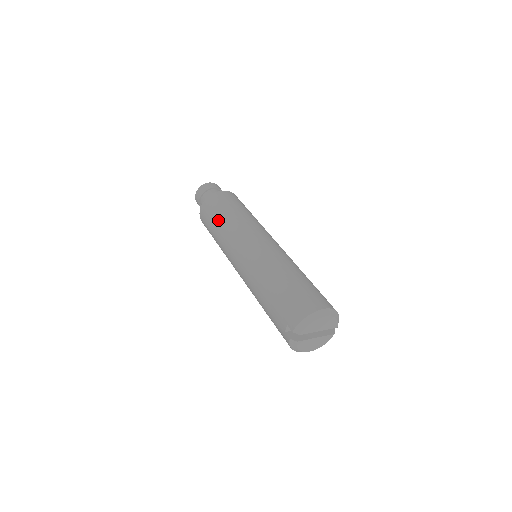
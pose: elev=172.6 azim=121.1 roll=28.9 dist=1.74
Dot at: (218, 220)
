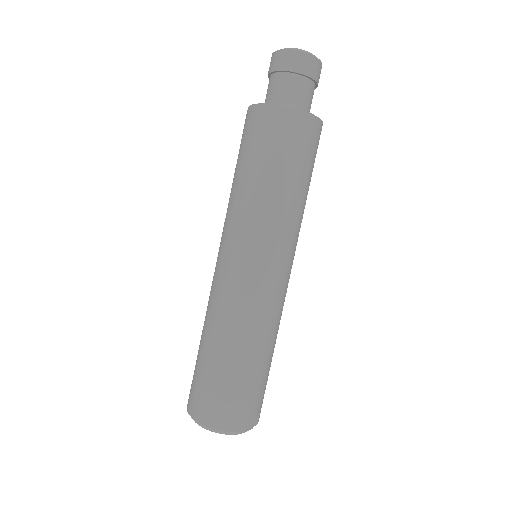
Dot at: occluded
